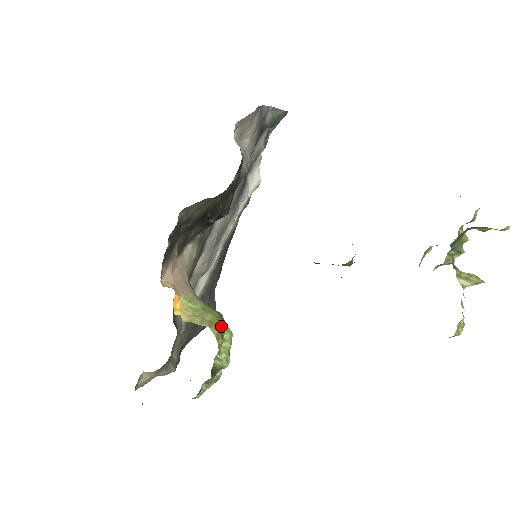
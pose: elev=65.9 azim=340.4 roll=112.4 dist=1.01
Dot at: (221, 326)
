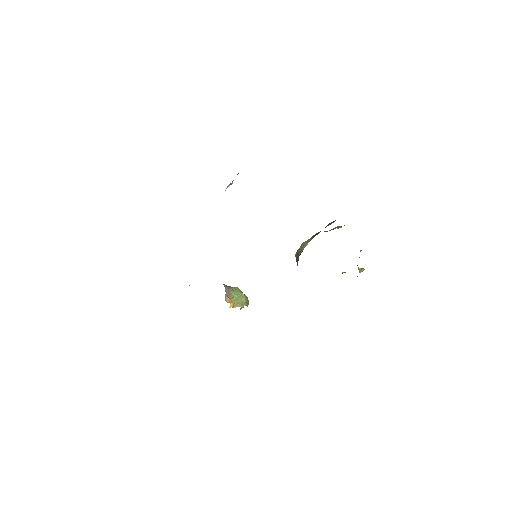
Dot at: (248, 300)
